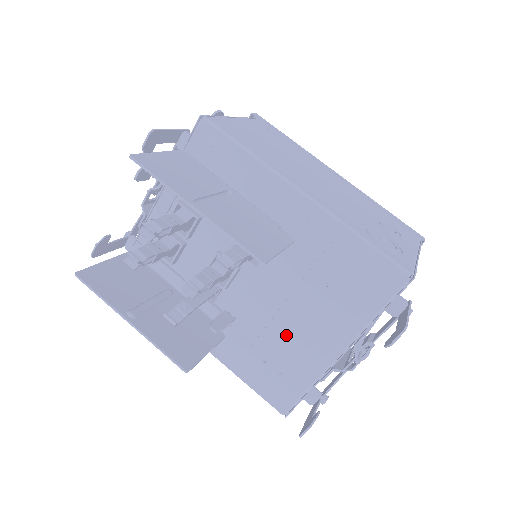
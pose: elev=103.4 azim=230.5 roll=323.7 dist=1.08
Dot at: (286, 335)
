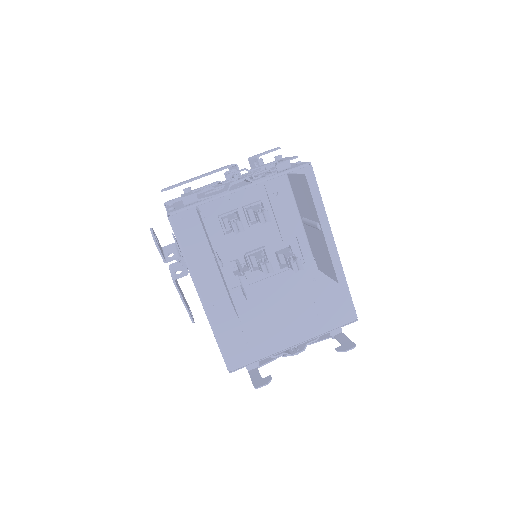
Dot at: (269, 320)
